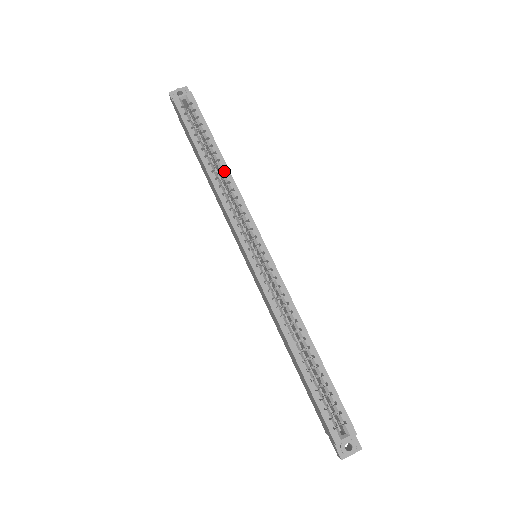
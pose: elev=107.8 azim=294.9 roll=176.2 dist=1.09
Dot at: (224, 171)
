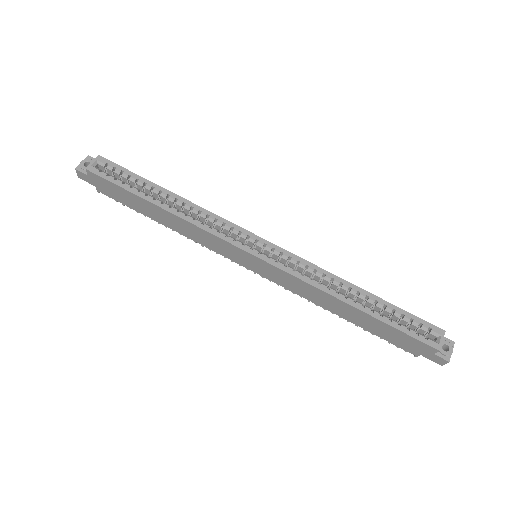
Dot at: (180, 201)
